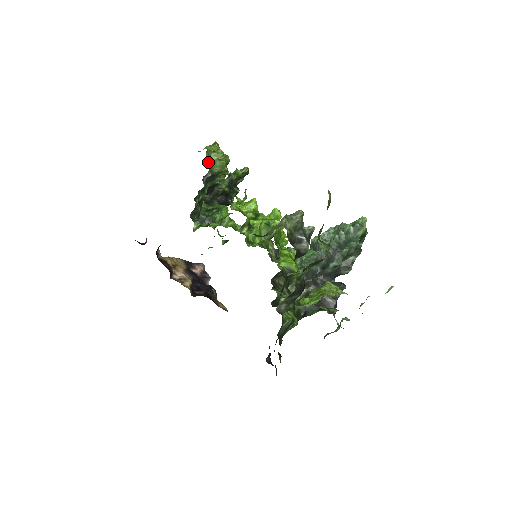
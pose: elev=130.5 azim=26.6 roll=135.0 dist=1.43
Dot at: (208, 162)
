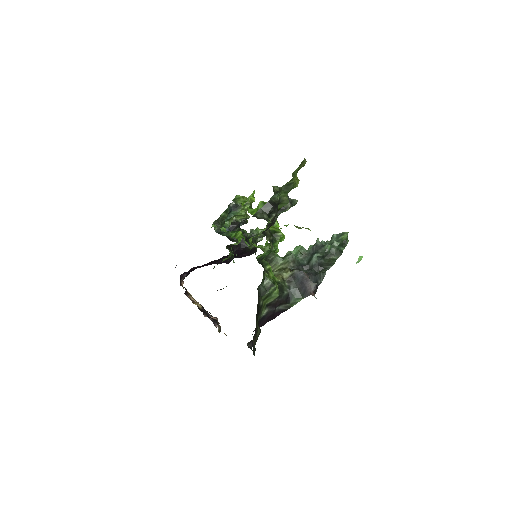
Dot at: (235, 198)
